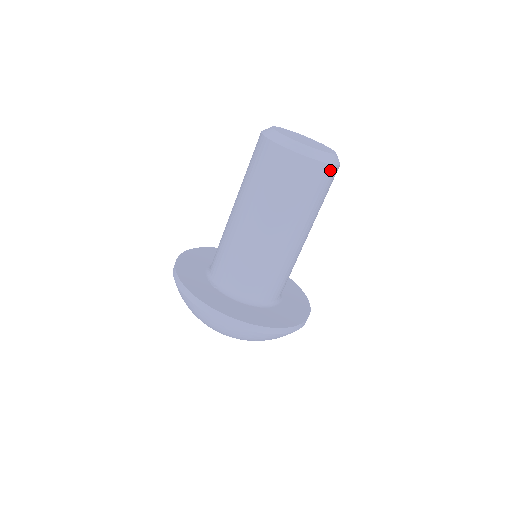
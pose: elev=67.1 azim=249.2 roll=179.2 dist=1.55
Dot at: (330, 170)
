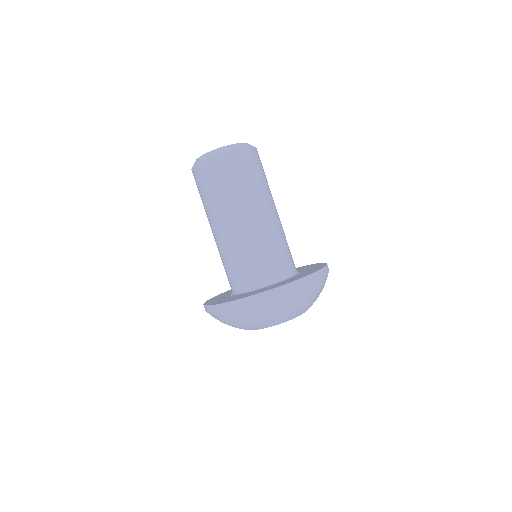
Dot at: (249, 152)
